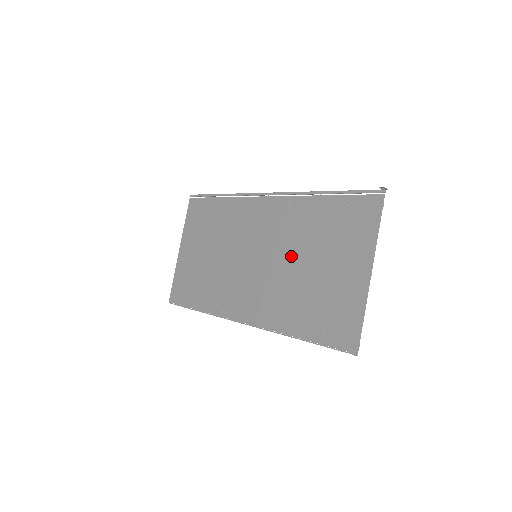
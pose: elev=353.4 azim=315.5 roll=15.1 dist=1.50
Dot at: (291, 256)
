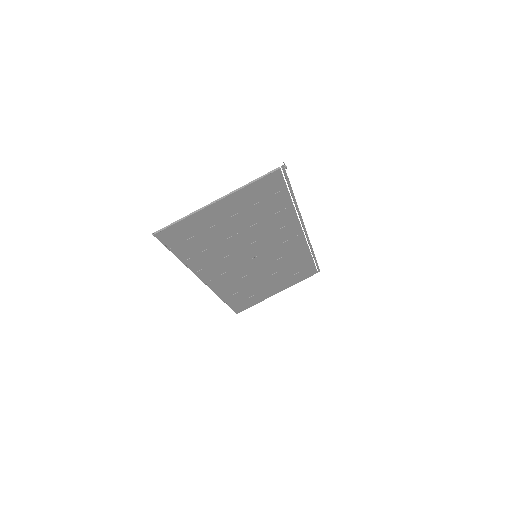
Dot at: (248, 236)
